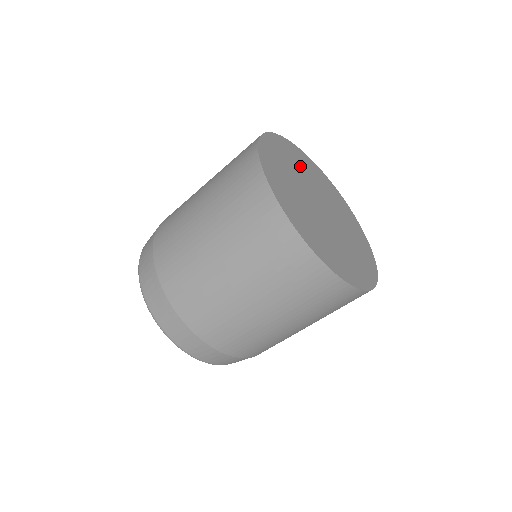
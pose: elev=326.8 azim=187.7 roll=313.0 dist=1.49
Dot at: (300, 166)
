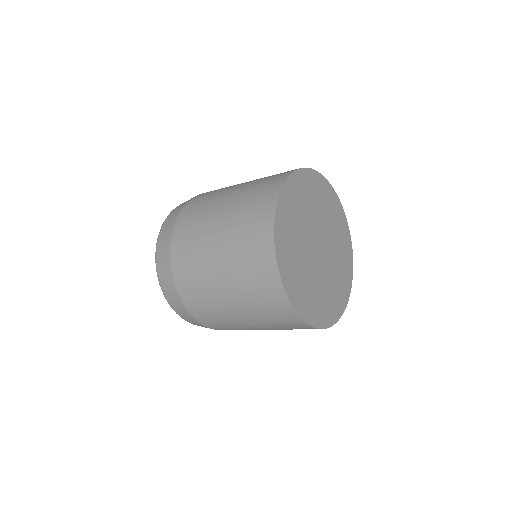
Dot at: (305, 204)
